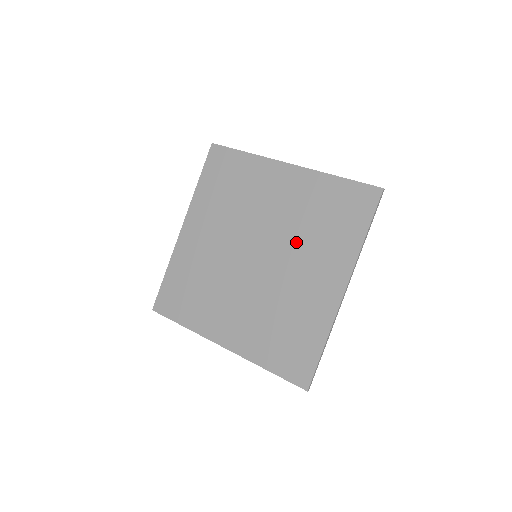
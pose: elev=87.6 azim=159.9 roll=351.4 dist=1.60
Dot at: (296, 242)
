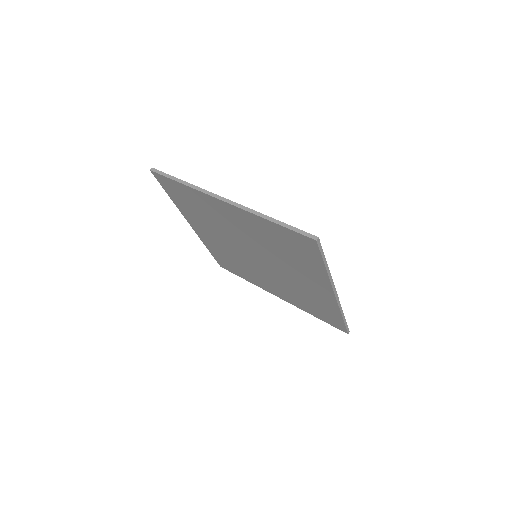
Dot at: (276, 258)
